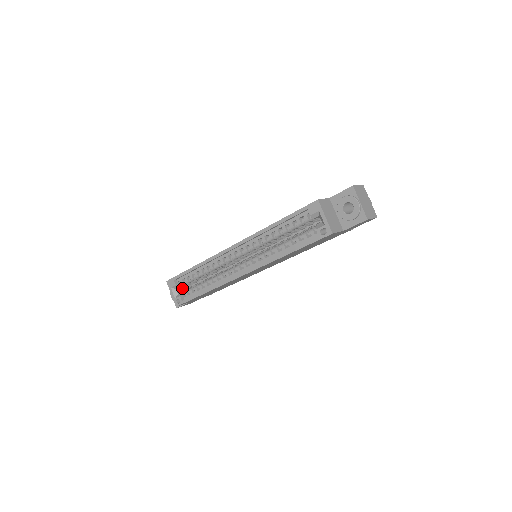
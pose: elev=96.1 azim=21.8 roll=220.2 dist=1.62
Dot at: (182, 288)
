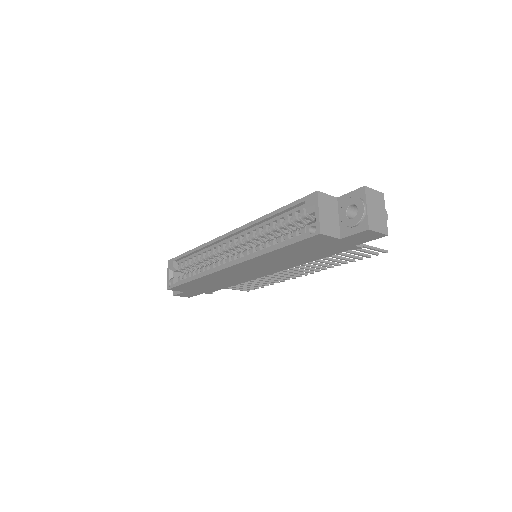
Dot at: (181, 273)
